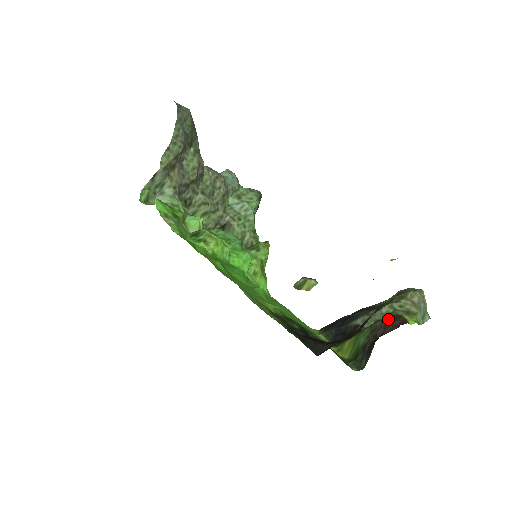
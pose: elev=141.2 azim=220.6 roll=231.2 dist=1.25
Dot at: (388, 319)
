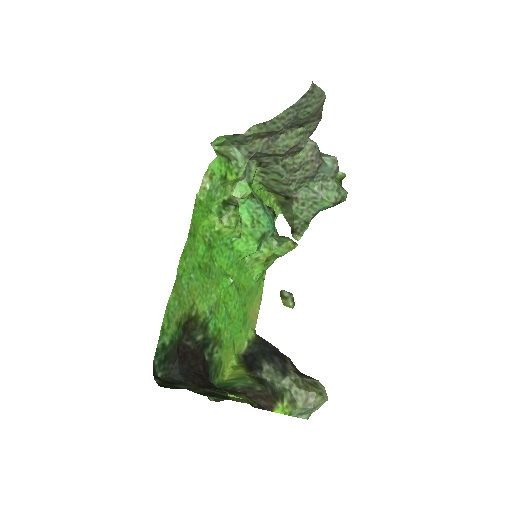
Dot at: (265, 394)
